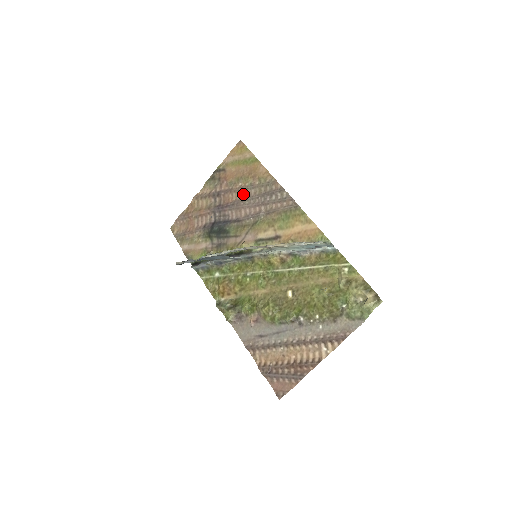
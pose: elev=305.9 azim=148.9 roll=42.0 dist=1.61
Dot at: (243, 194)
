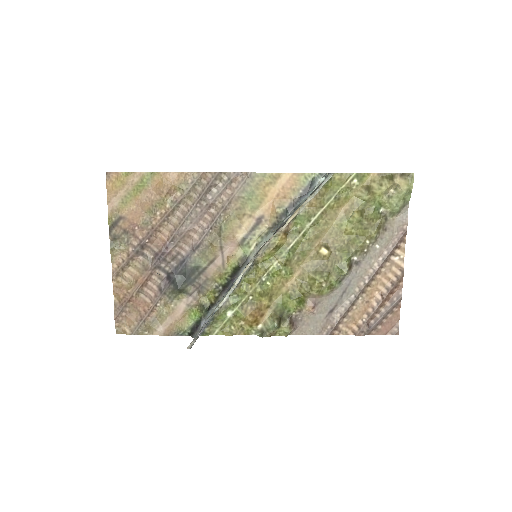
Dot at: (173, 219)
